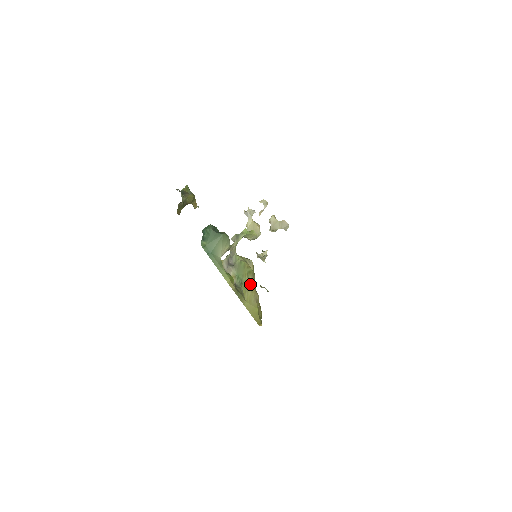
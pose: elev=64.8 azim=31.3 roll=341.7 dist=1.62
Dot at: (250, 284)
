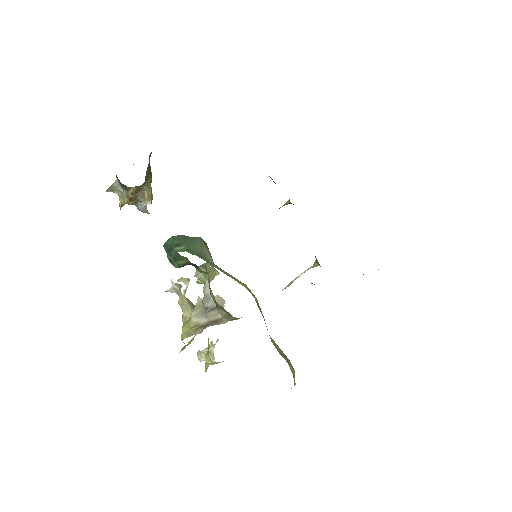
Dot at: occluded
